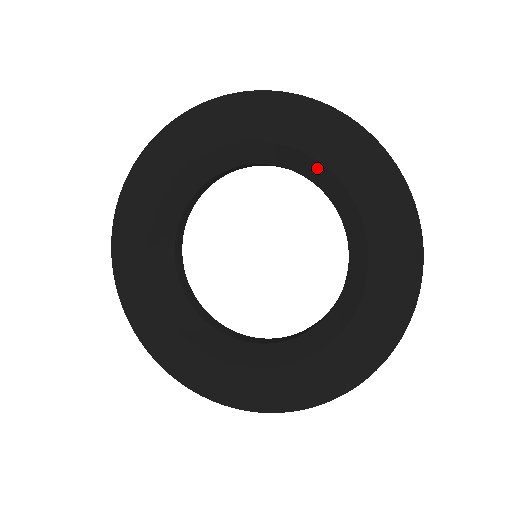
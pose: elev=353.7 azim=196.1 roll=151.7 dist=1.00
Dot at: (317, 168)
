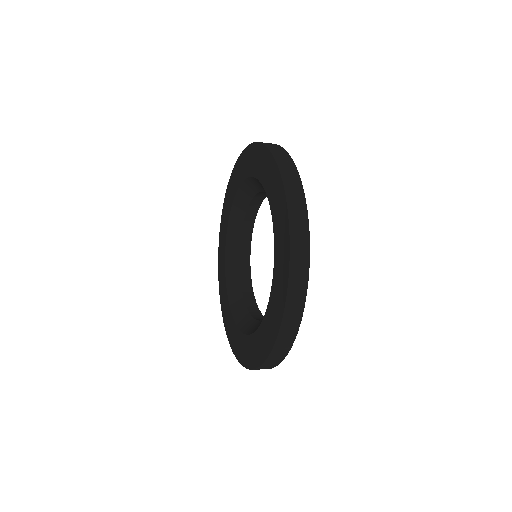
Dot at: (255, 181)
